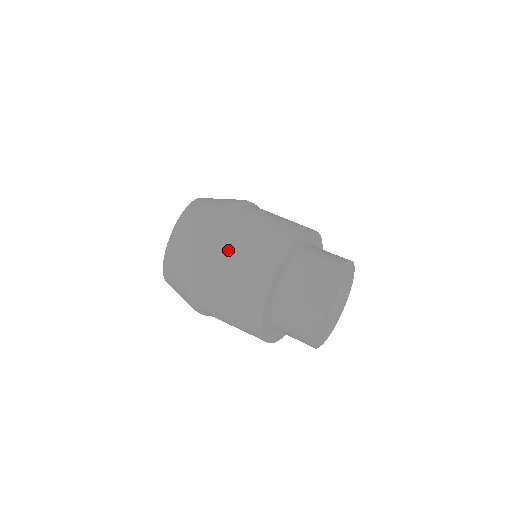
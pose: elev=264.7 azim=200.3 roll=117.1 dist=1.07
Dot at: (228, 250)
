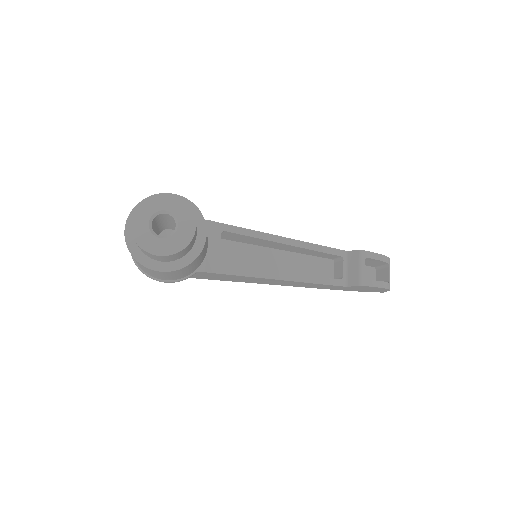
Dot at: occluded
